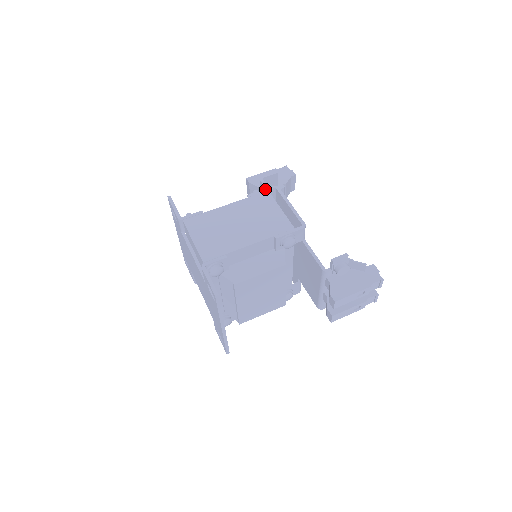
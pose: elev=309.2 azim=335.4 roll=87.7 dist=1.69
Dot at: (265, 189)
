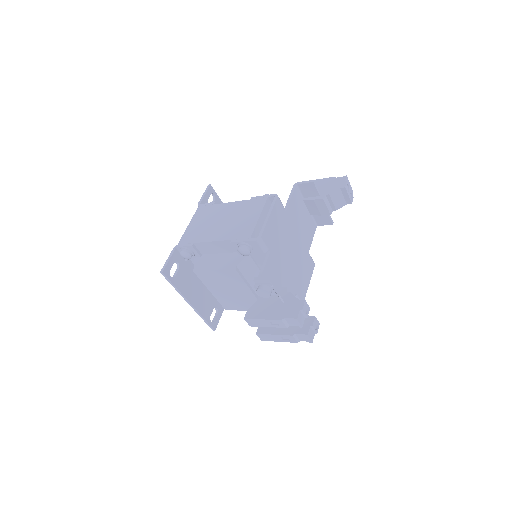
Dot at: (267, 195)
